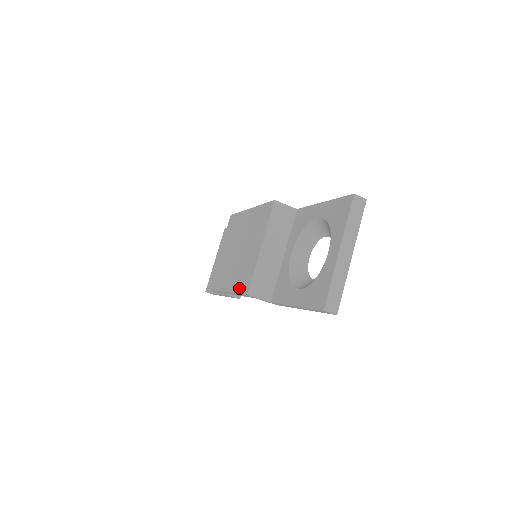
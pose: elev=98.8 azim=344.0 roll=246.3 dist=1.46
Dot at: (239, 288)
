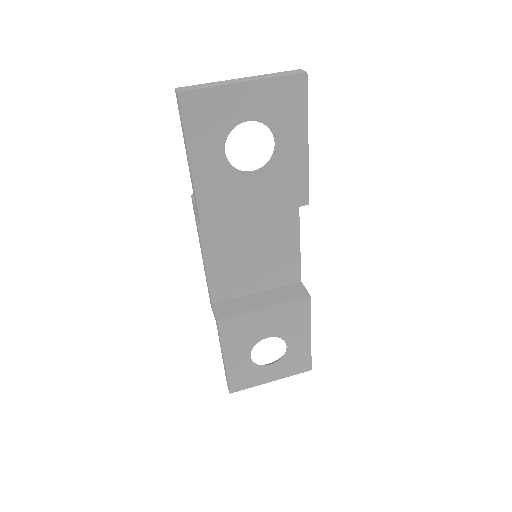
Dot at: occluded
